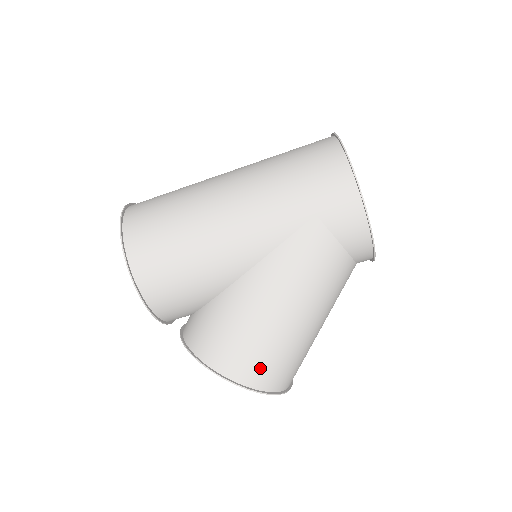
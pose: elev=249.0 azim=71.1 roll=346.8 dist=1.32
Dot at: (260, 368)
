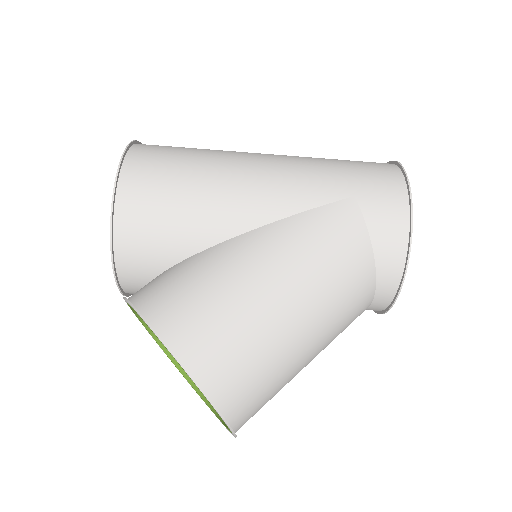
Dot at: (217, 350)
